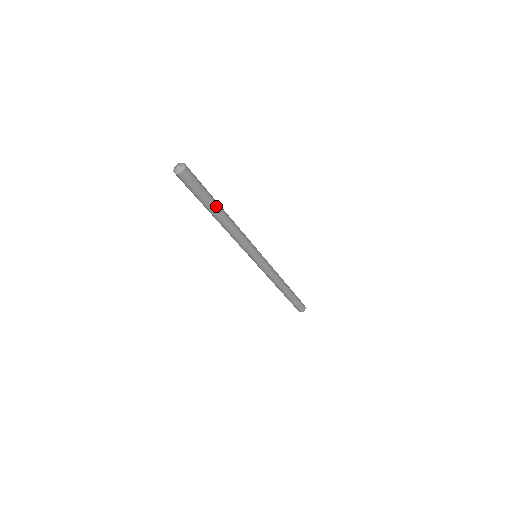
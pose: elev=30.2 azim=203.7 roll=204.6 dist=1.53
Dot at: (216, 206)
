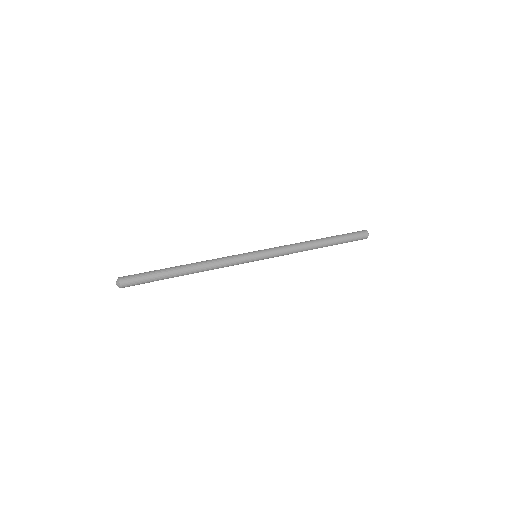
Dot at: (172, 276)
